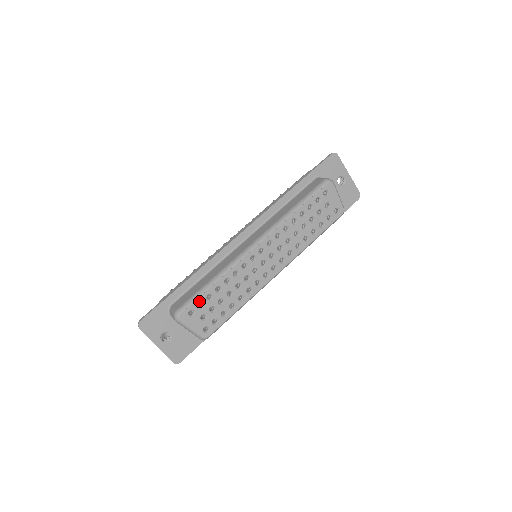
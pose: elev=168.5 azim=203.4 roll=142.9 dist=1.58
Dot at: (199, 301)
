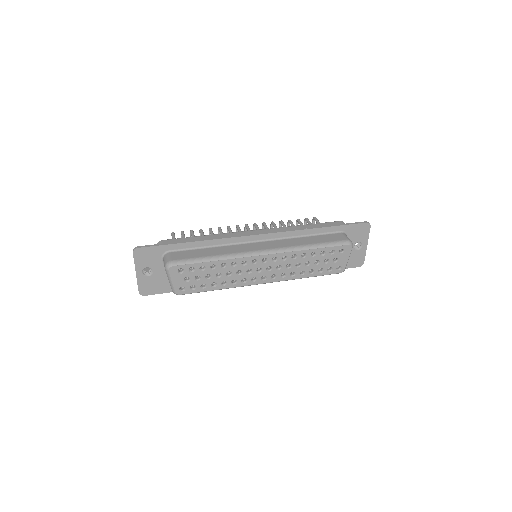
Dot at: (193, 266)
